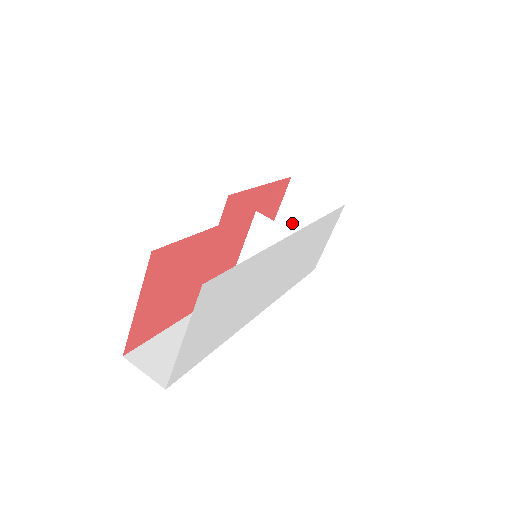
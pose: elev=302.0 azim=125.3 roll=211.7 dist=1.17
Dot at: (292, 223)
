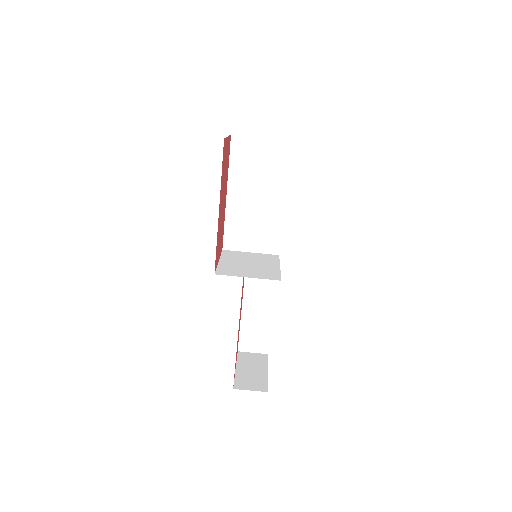
Dot at: occluded
